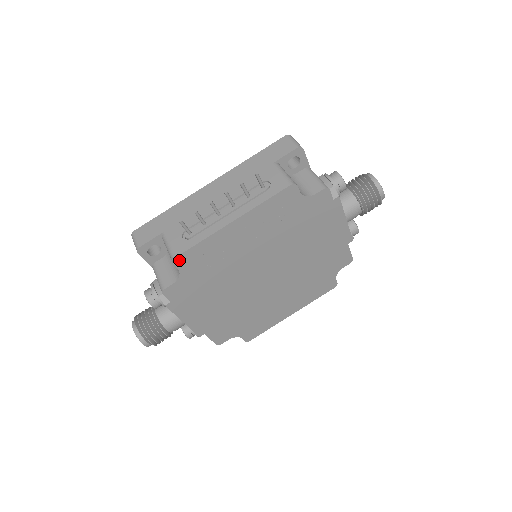
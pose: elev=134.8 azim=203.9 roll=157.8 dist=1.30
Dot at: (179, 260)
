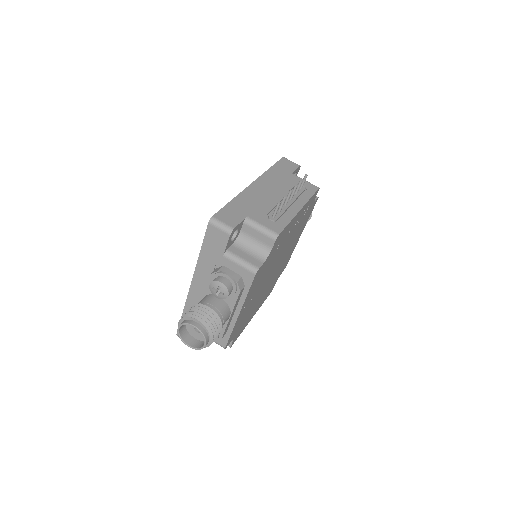
Dot at: (278, 238)
